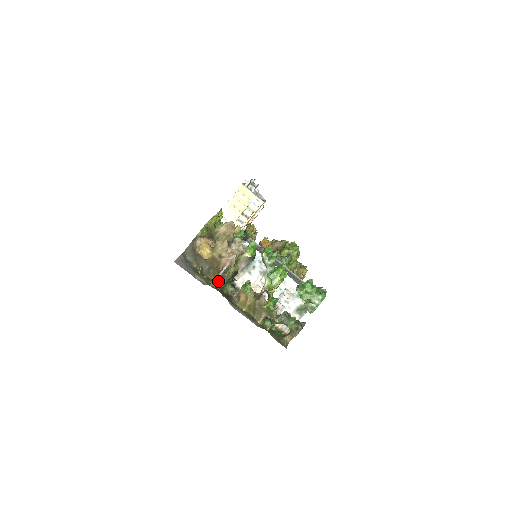
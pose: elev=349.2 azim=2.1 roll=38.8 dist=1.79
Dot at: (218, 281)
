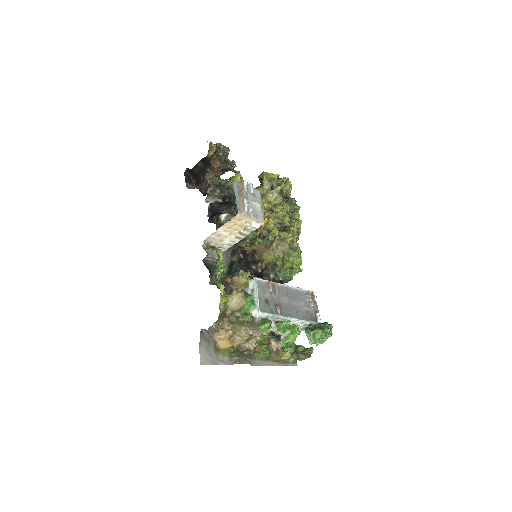
Dot at: (239, 352)
